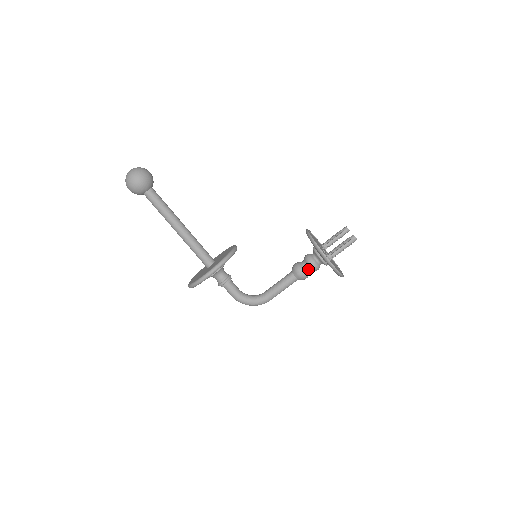
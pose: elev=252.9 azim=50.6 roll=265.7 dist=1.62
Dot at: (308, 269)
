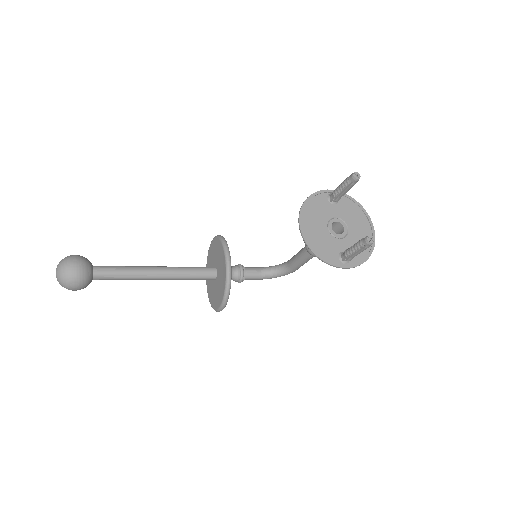
Dot at: occluded
